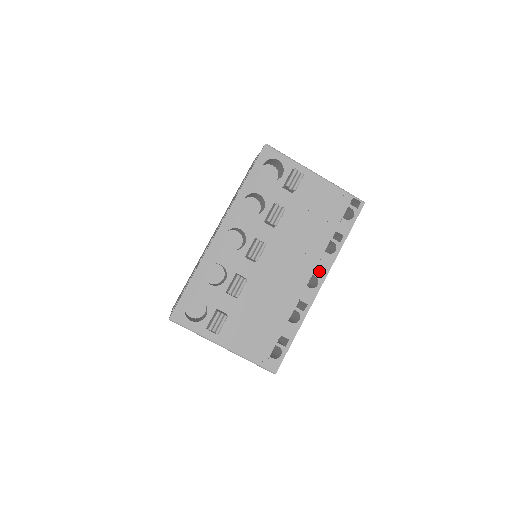
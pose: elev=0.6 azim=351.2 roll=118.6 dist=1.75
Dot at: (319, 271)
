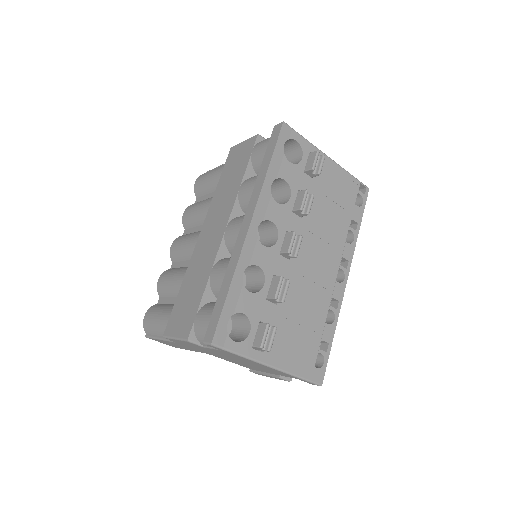
Dot at: occluded
